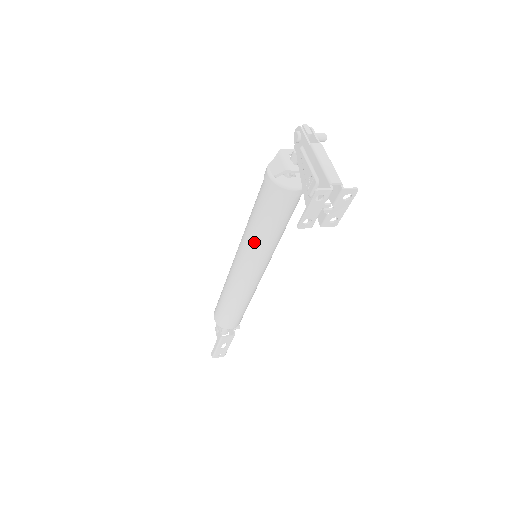
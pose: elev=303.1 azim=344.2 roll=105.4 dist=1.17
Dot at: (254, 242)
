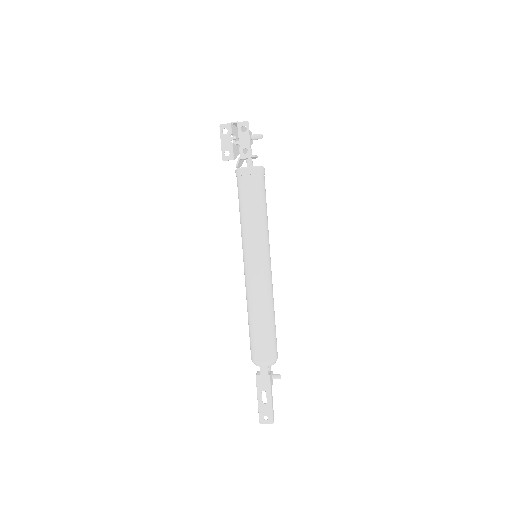
Dot at: (242, 231)
